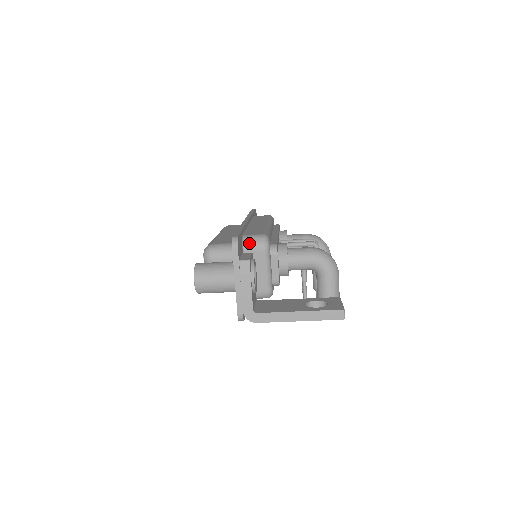
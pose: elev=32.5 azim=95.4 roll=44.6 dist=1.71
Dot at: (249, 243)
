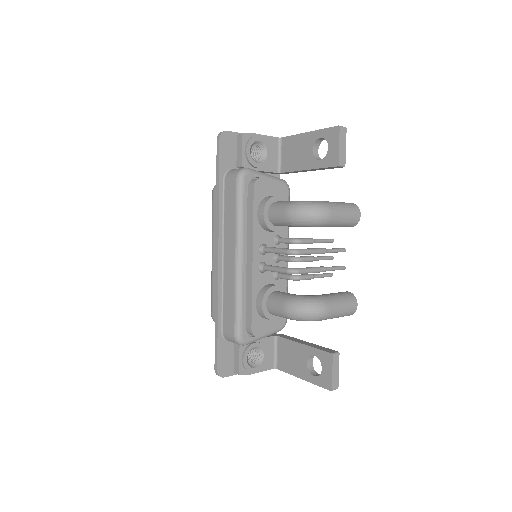
Dot at: occluded
